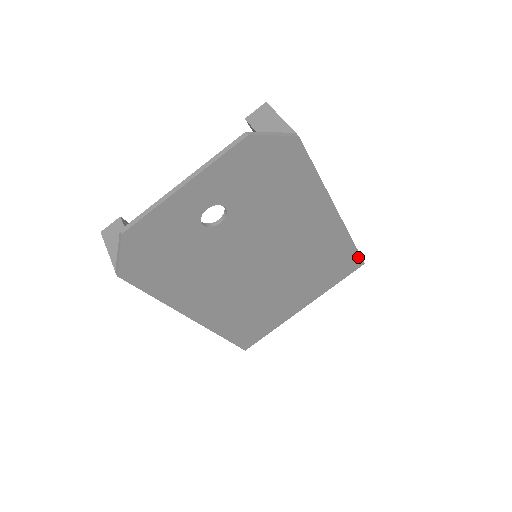
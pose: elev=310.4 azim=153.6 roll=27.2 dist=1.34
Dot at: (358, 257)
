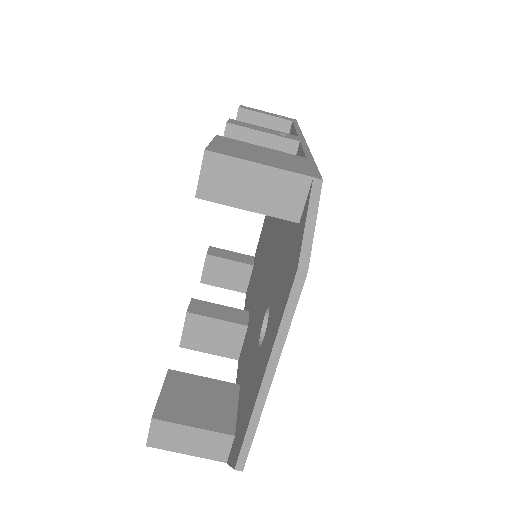
Dot at: occluded
